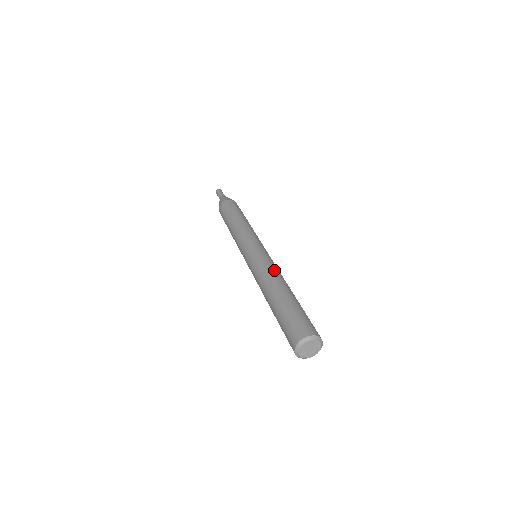
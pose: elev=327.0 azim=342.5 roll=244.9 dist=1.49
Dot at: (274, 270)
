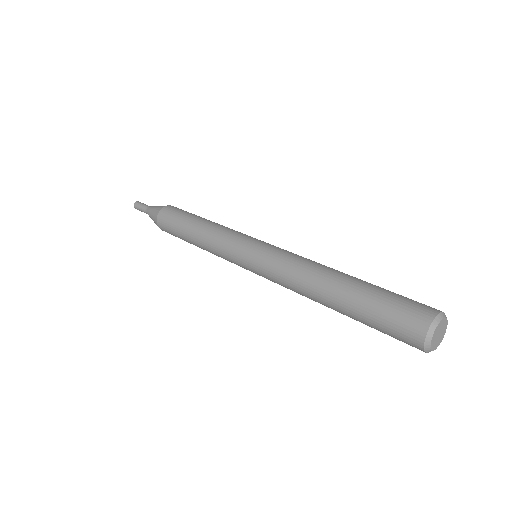
Dot at: (308, 259)
